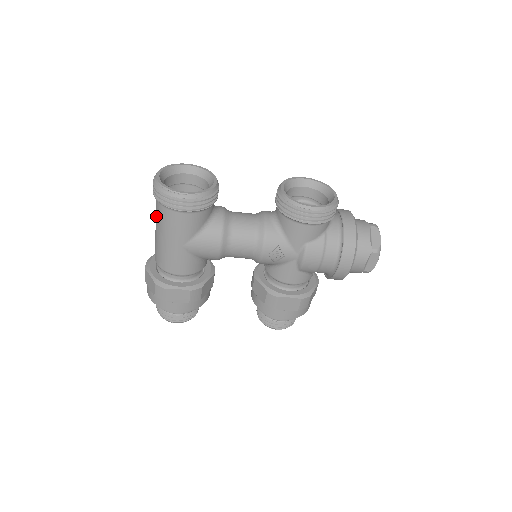
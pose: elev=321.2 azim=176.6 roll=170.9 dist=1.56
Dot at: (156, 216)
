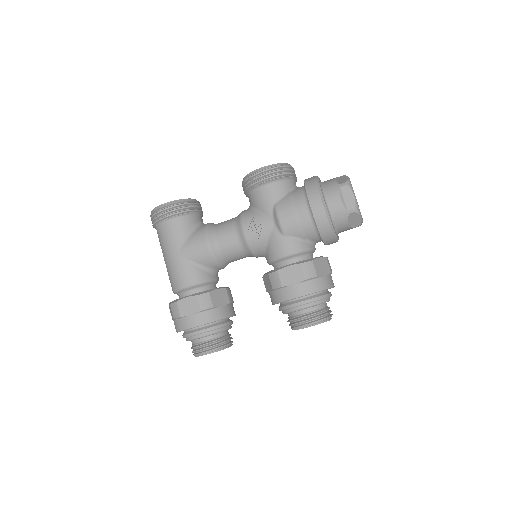
Dot at: occluded
